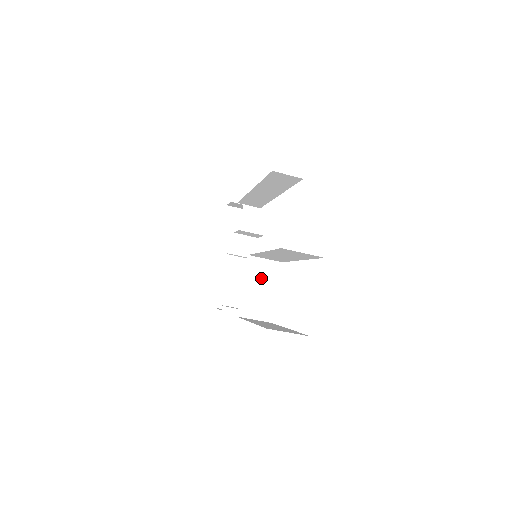
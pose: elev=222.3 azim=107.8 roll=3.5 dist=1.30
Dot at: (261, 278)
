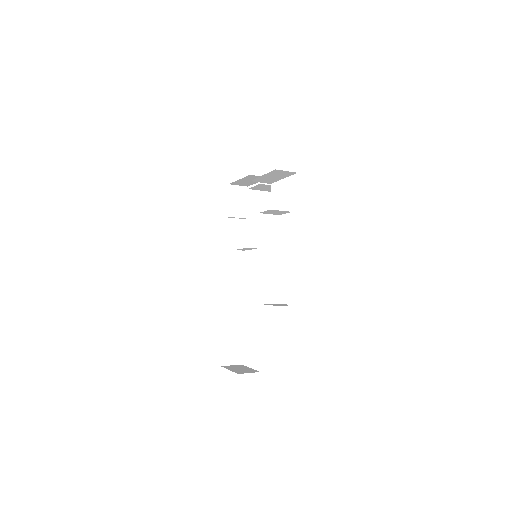
Dot at: occluded
